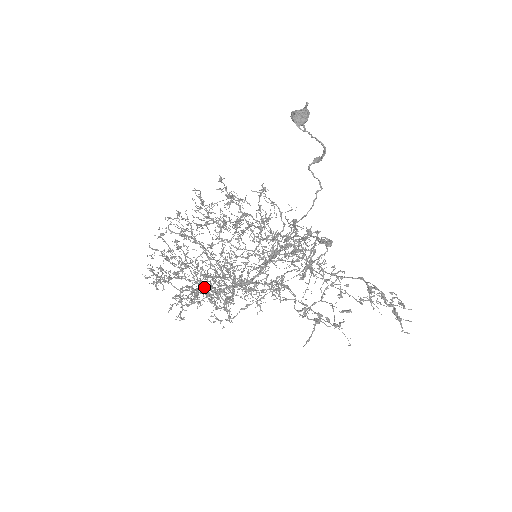
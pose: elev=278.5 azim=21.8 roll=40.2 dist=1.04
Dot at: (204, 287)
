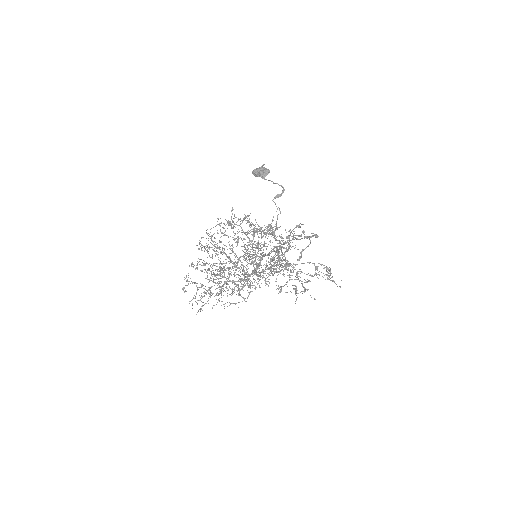
Dot at: (229, 280)
